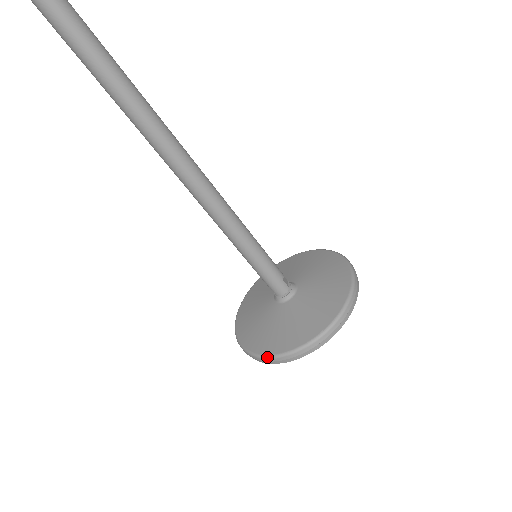
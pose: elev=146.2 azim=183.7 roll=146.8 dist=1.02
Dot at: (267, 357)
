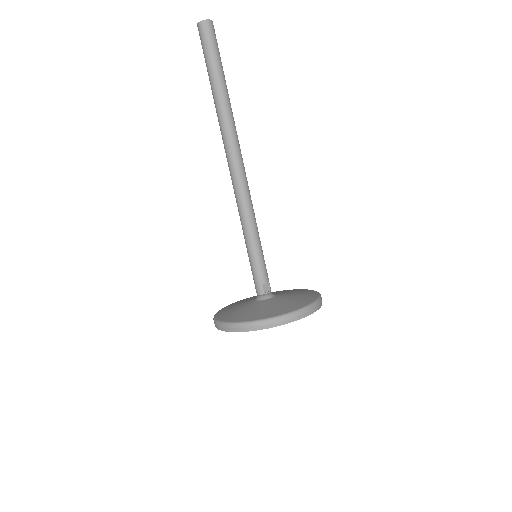
Dot at: (214, 318)
